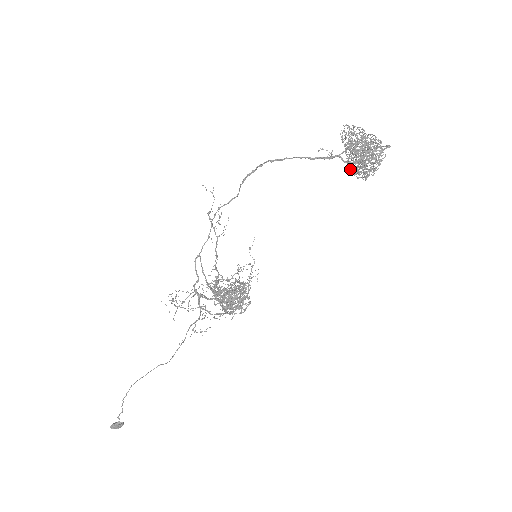
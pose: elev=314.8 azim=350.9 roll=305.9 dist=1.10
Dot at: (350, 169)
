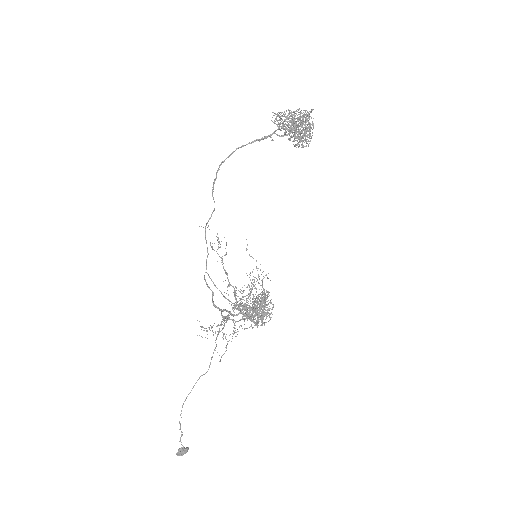
Dot at: (295, 146)
